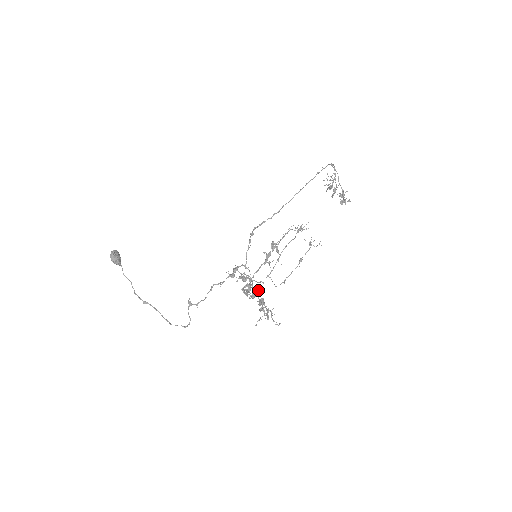
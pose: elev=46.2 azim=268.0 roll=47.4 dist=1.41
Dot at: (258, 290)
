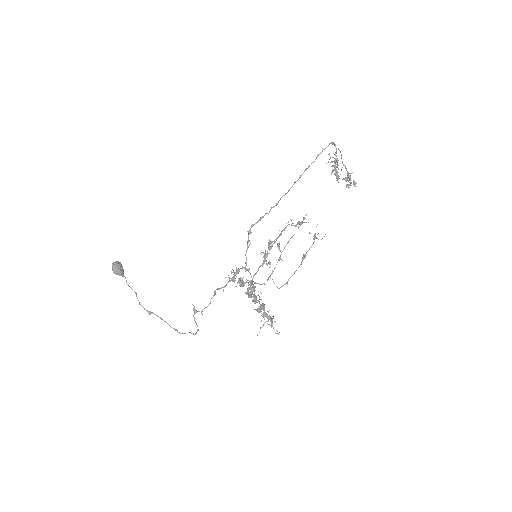
Dot at: (253, 297)
